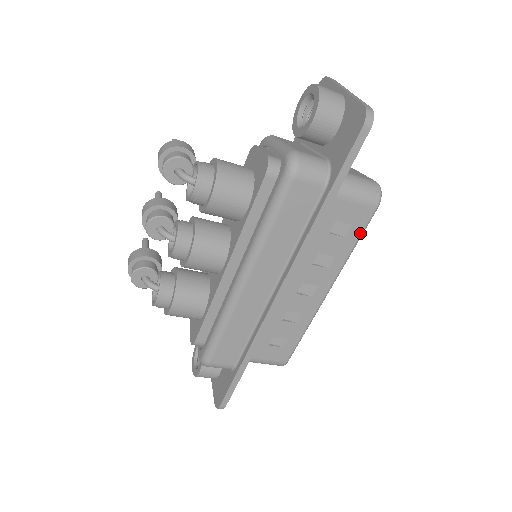
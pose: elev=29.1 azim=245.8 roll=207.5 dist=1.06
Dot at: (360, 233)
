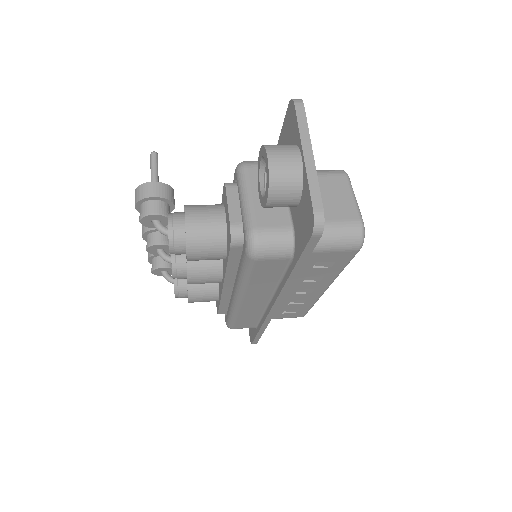
Dot at: (346, 263)
